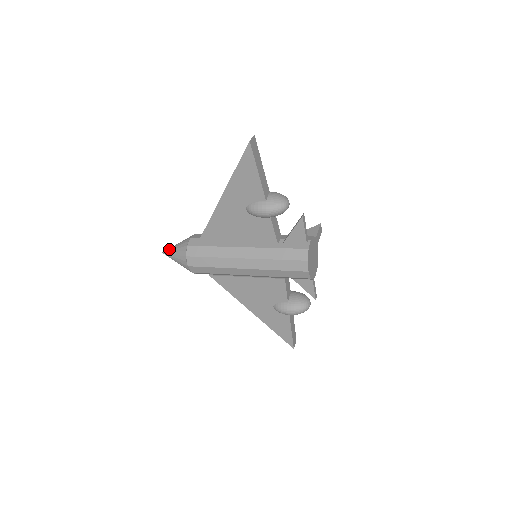
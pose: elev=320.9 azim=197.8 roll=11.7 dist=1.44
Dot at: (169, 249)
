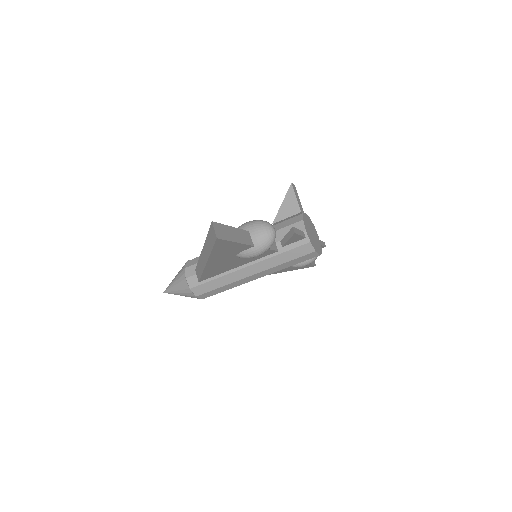
Dot at: (169, 290)
